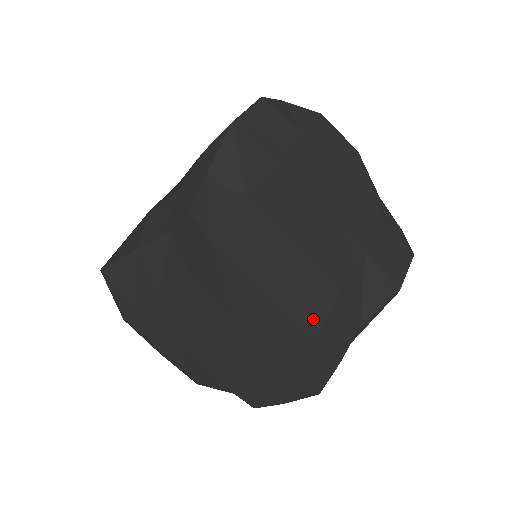
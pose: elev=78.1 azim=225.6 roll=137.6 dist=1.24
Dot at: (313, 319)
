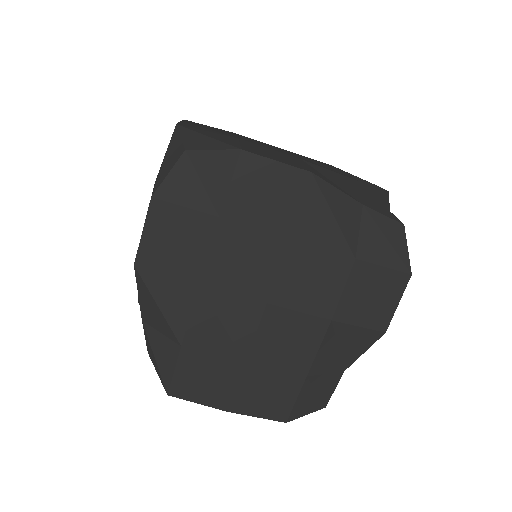
Dot at: (280, 409)
